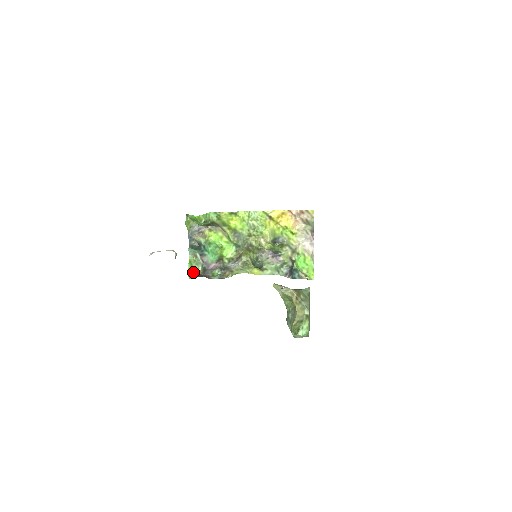
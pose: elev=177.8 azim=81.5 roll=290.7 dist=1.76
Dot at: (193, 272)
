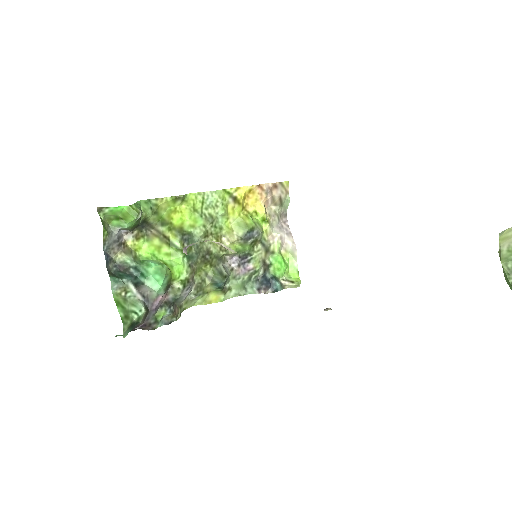
Dot at: (132, 321)
